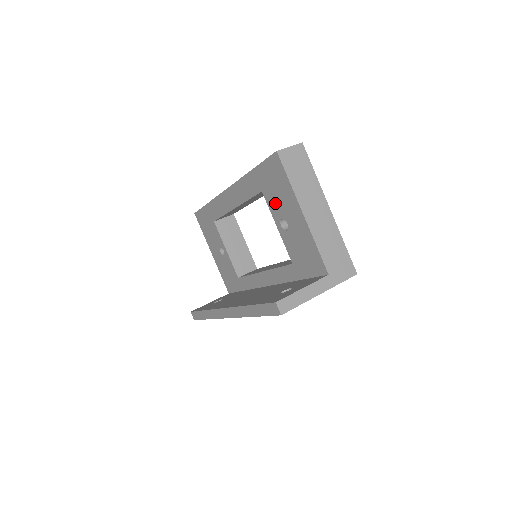
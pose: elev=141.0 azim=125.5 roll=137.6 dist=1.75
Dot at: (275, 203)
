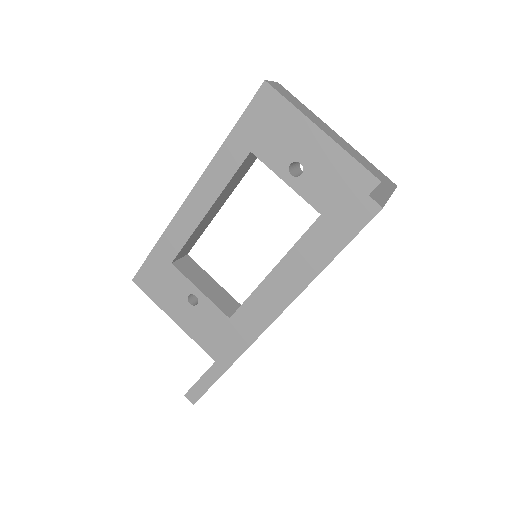
Dot at: (275, 151)
